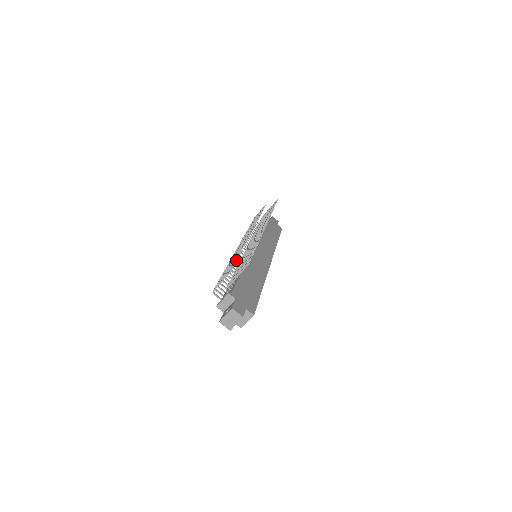
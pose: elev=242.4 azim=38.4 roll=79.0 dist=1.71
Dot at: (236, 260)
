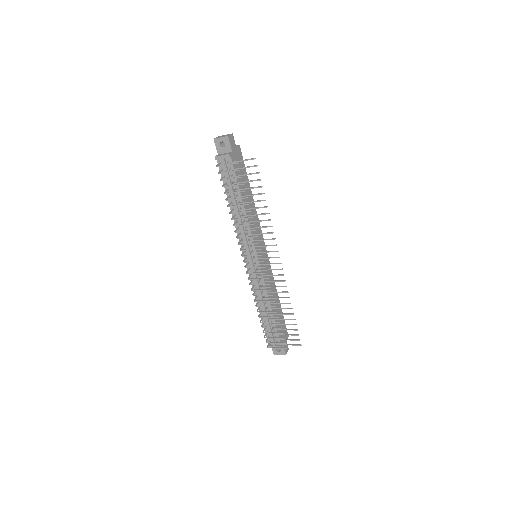
Dot at: (280, 328)
